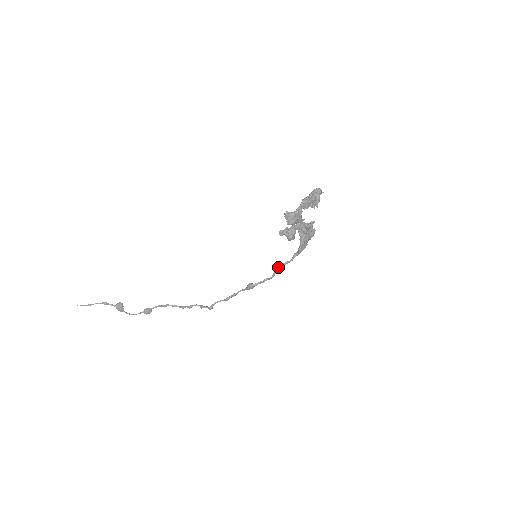
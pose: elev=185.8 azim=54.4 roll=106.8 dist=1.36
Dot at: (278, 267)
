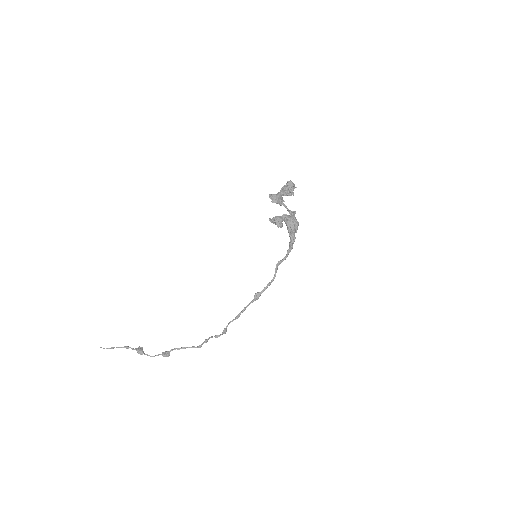
Dot at: (276, 265)
